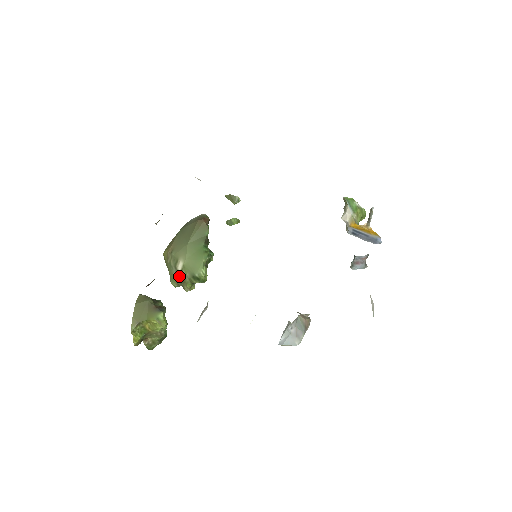
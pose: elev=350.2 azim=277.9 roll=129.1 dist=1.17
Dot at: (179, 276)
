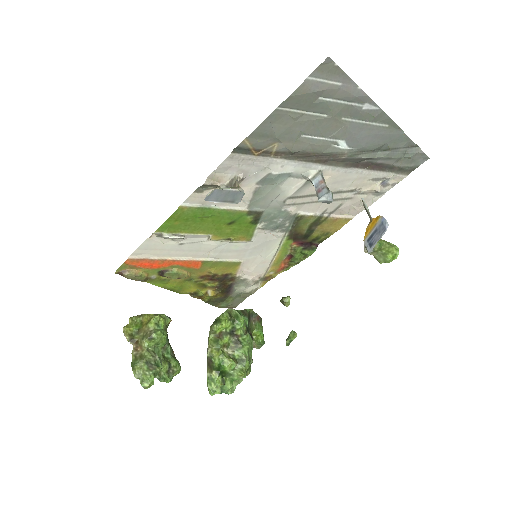
Dot at: occluded
